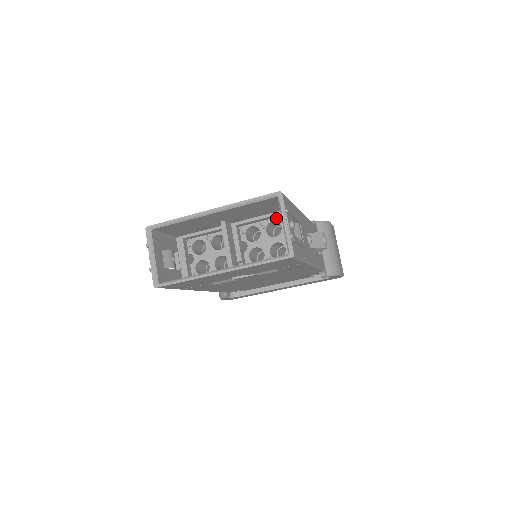
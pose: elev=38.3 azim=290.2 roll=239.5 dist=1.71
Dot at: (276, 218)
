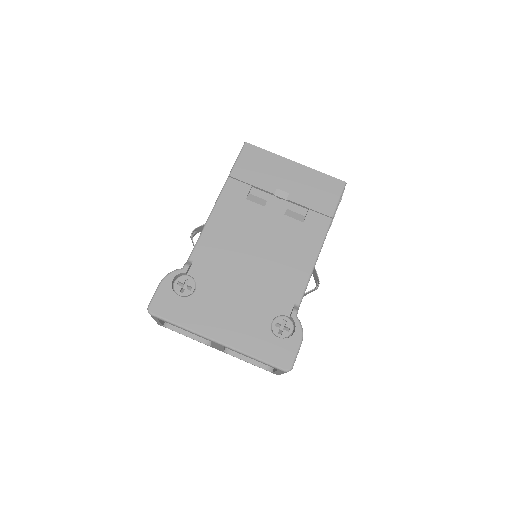
Dot at: occluded
